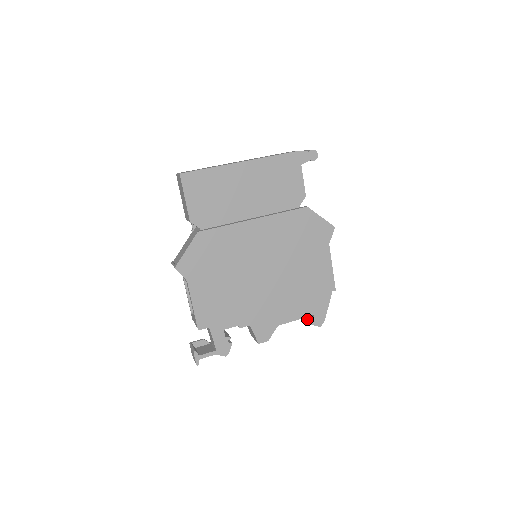
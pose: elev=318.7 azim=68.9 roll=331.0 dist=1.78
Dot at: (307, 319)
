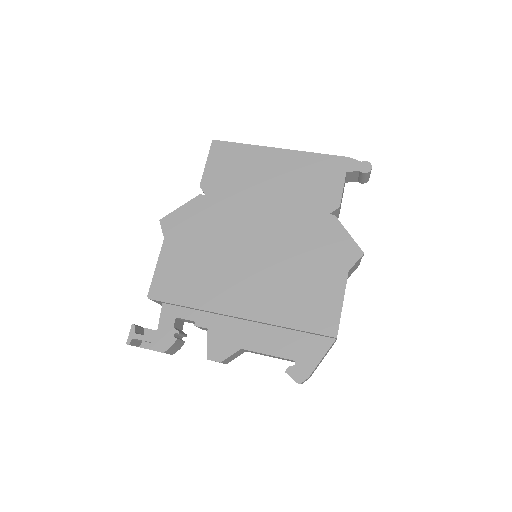
Dot at: occluded
